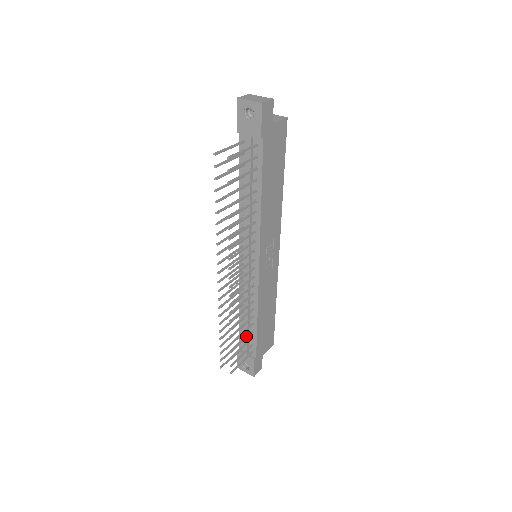
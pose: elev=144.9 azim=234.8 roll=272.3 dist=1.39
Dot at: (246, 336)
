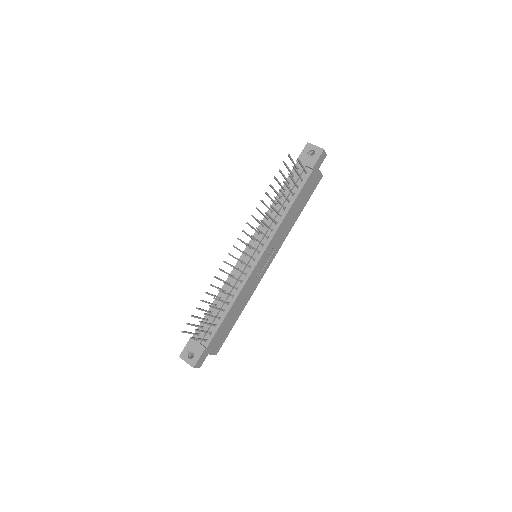
Dot at: (216, 316)
